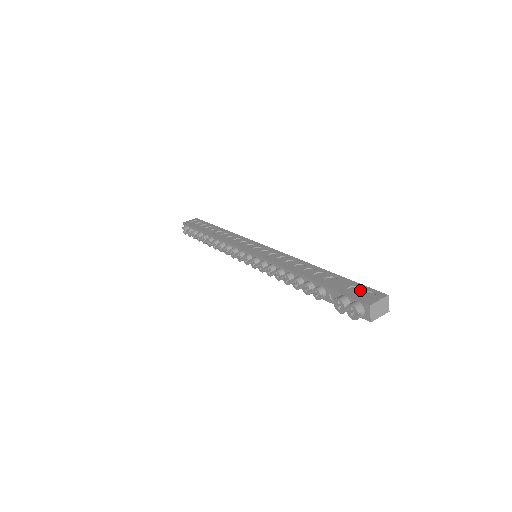
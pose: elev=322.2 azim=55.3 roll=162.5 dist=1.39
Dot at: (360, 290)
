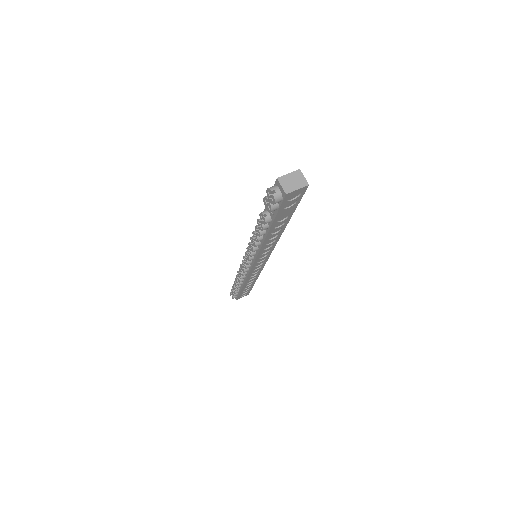
Dot at: occluded
